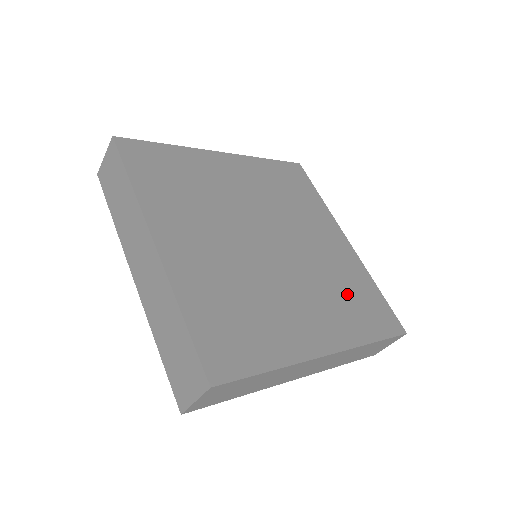
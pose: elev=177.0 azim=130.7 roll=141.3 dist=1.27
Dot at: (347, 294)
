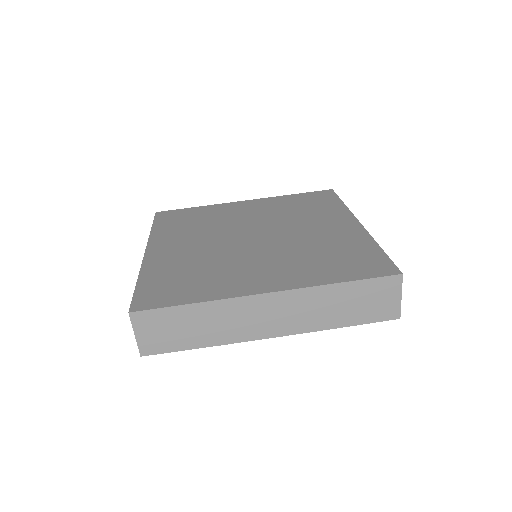
Dot at: (302, 208)
